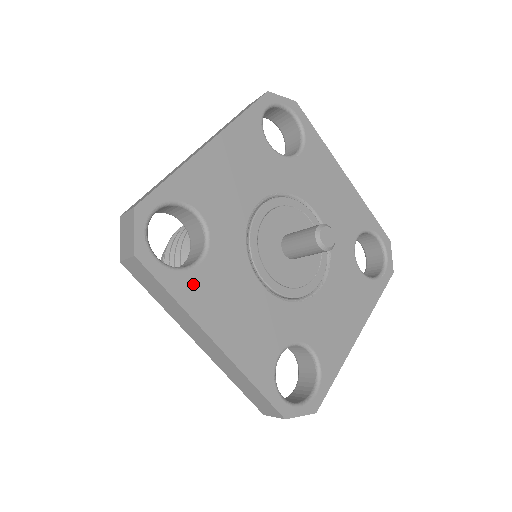
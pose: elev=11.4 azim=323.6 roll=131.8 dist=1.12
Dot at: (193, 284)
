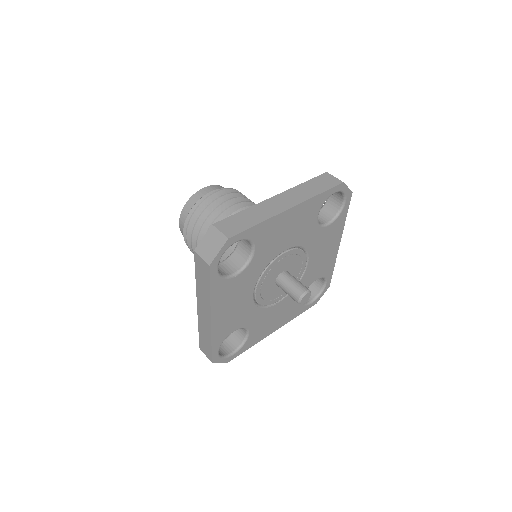
Dot at: (224, 287)
